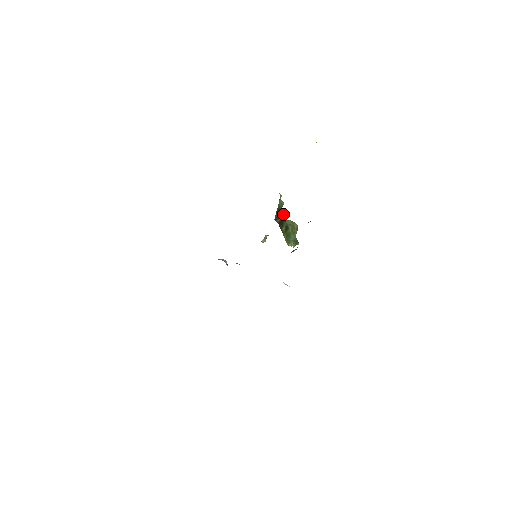
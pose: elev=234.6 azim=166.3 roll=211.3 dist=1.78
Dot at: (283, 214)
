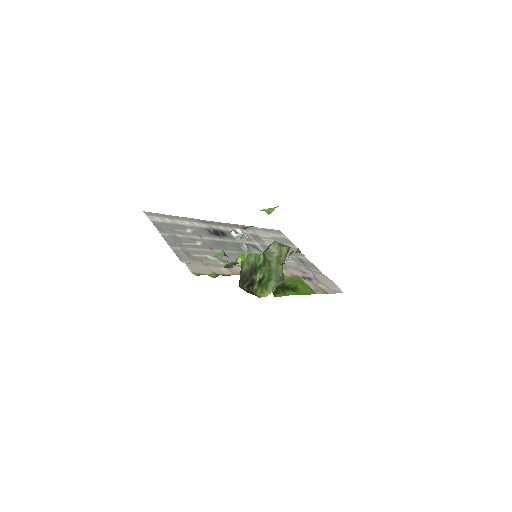
Dot at: (258, 262)
